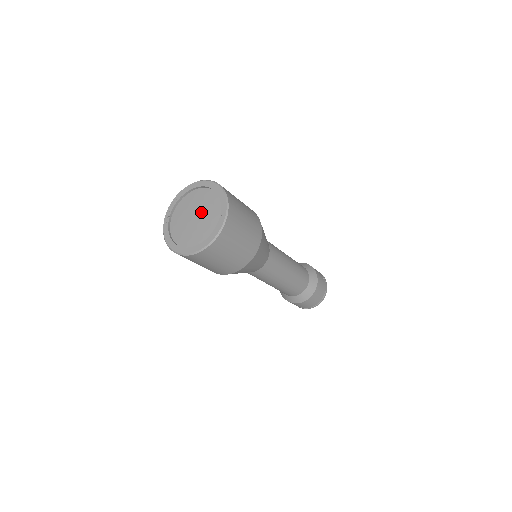
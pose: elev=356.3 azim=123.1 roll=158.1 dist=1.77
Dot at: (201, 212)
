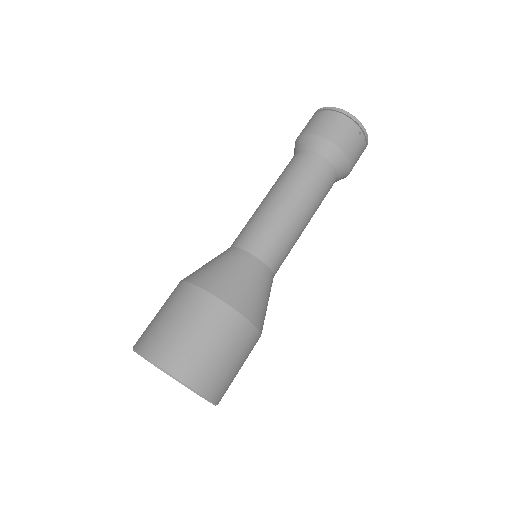
Dot at: occluded
